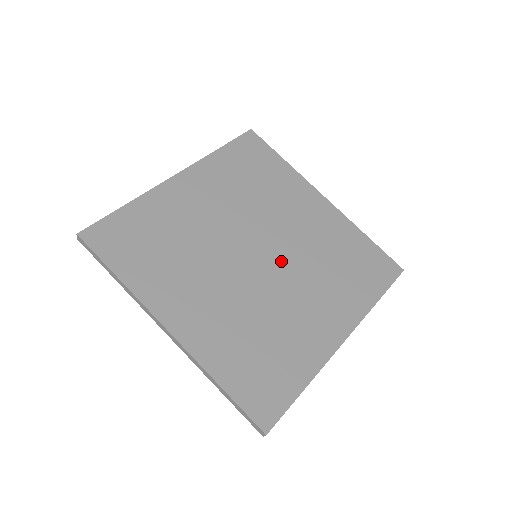
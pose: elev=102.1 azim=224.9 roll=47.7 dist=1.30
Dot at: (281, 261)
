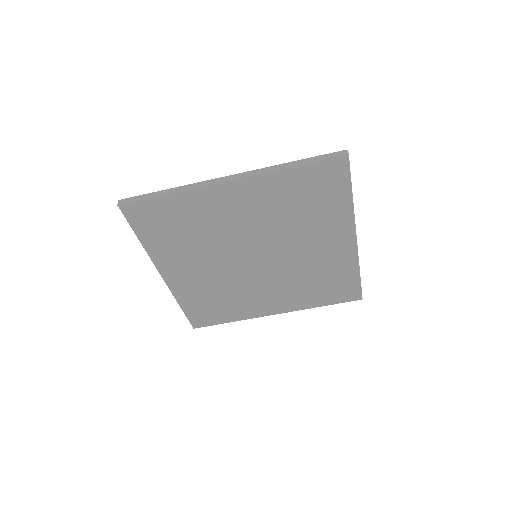
Dot at: (271, 247)
